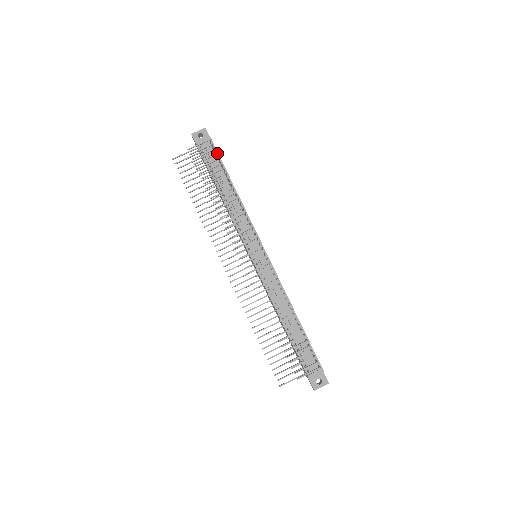
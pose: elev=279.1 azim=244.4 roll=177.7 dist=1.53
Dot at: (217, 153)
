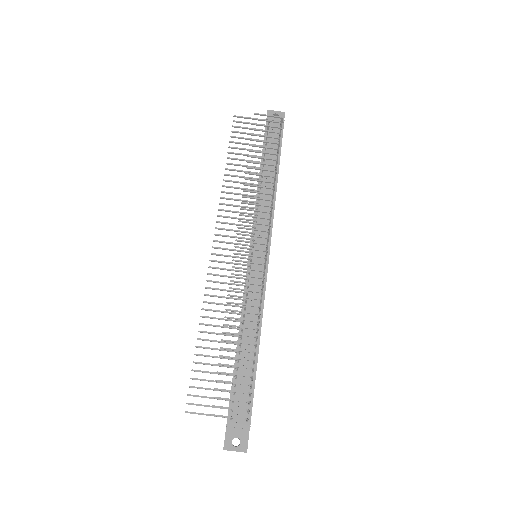
Dot at: (281, 137)
